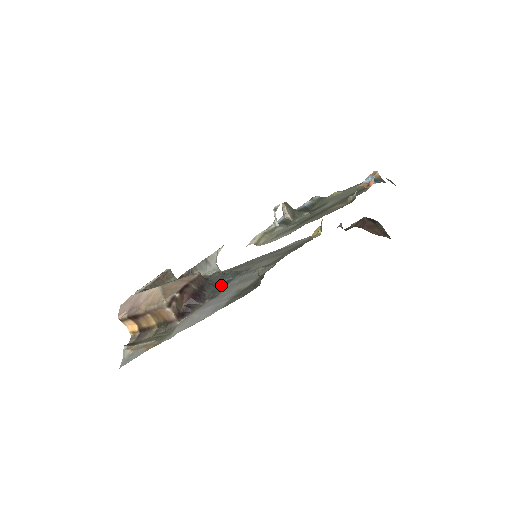
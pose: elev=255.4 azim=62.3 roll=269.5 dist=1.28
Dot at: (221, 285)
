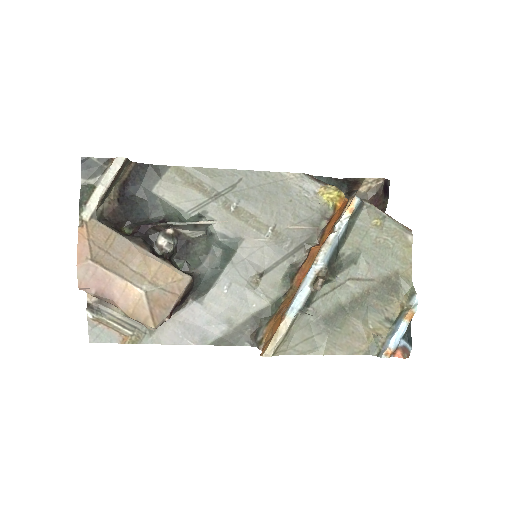
Dot at: (208, 281)
